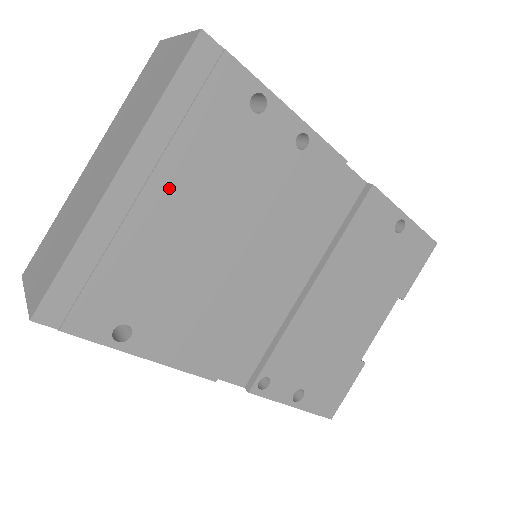
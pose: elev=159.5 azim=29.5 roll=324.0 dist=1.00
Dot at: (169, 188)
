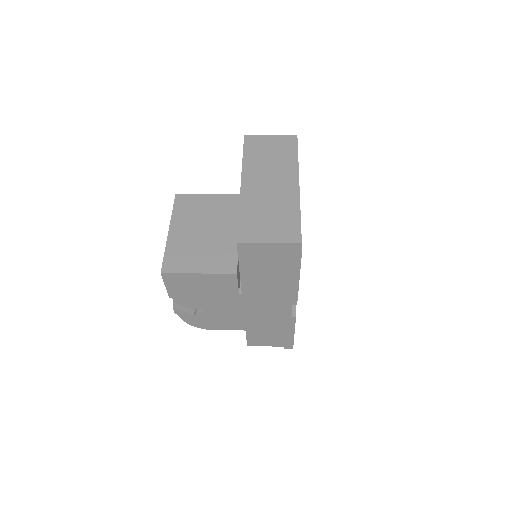
Dot at: occluded
